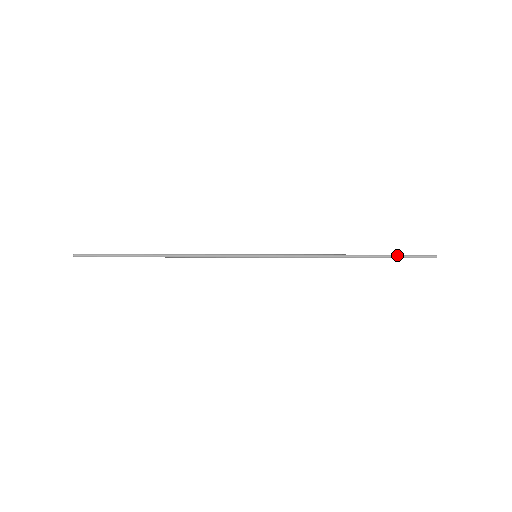
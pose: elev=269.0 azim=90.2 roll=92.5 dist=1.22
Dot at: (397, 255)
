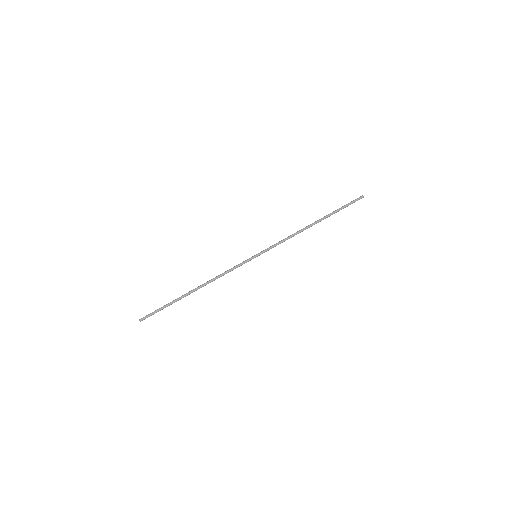
Dot at: (339, 208)
